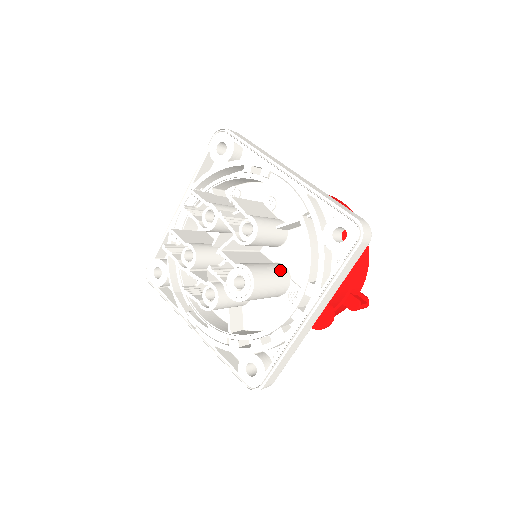
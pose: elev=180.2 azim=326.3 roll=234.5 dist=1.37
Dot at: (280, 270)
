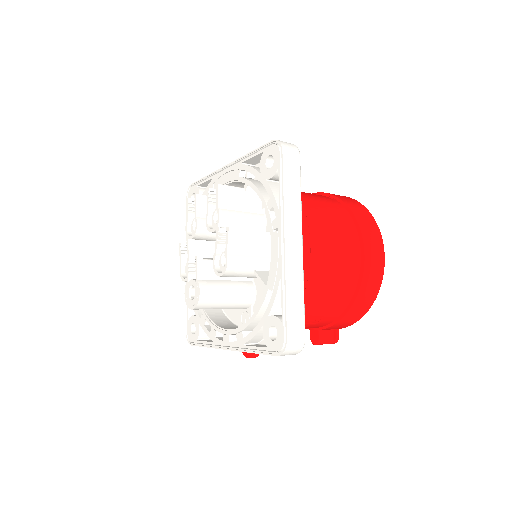
Dot at: (242, 297)
